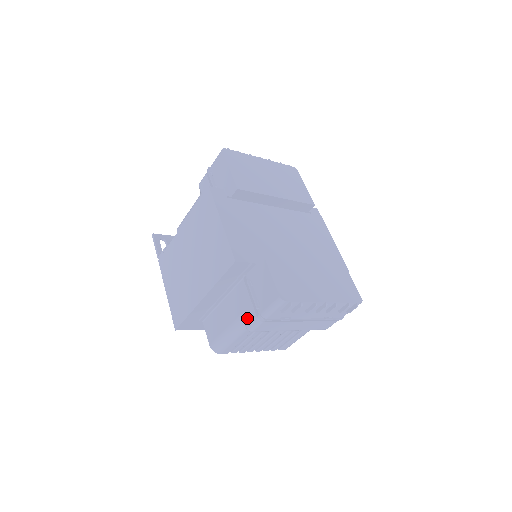
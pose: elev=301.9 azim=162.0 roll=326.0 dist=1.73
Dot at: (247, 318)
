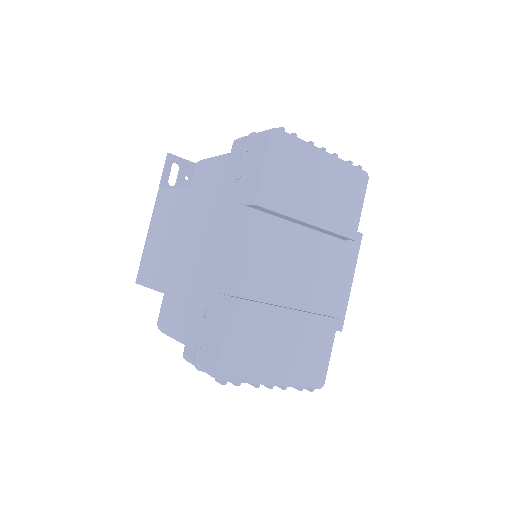
Dot at: (187, 348)
